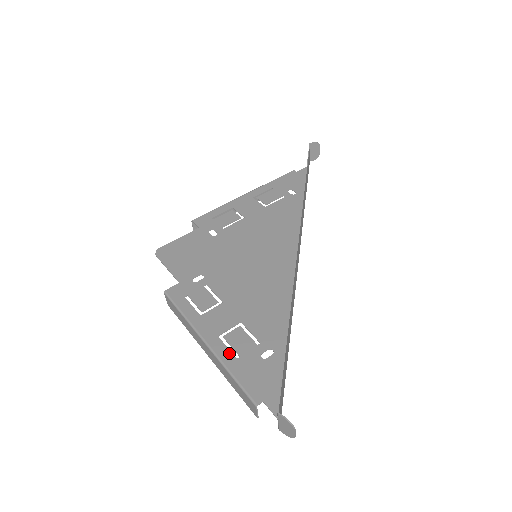
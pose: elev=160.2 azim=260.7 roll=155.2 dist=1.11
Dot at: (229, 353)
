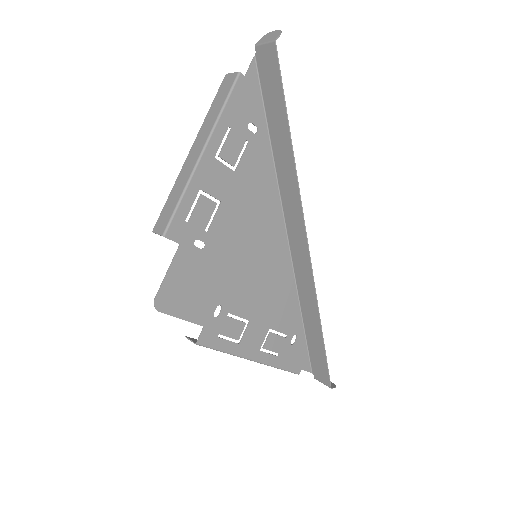
Dot at: (272, 357)
